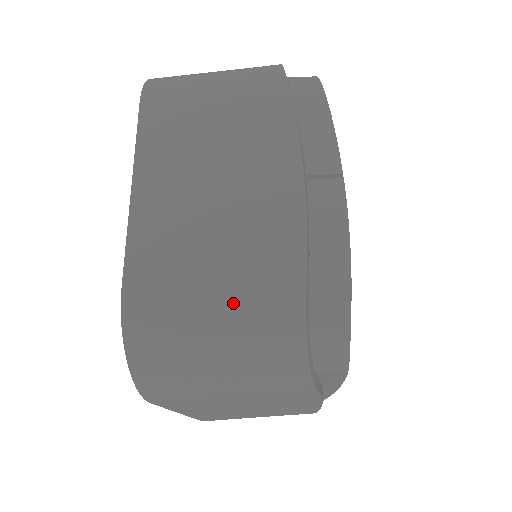
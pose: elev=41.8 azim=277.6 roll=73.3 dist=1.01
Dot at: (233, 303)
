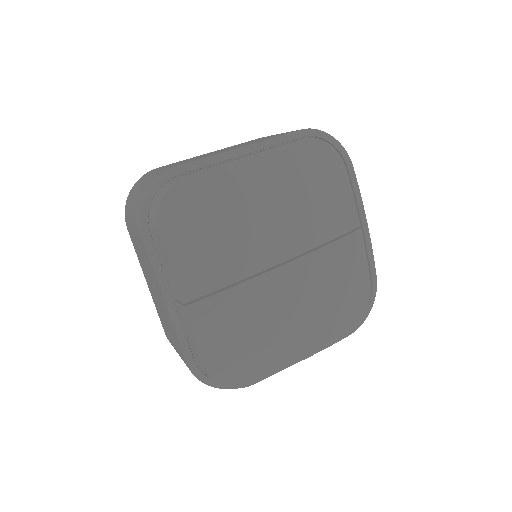
Dot at: occluded
